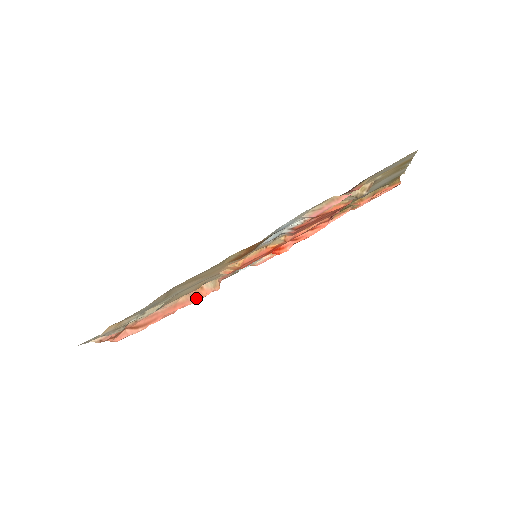
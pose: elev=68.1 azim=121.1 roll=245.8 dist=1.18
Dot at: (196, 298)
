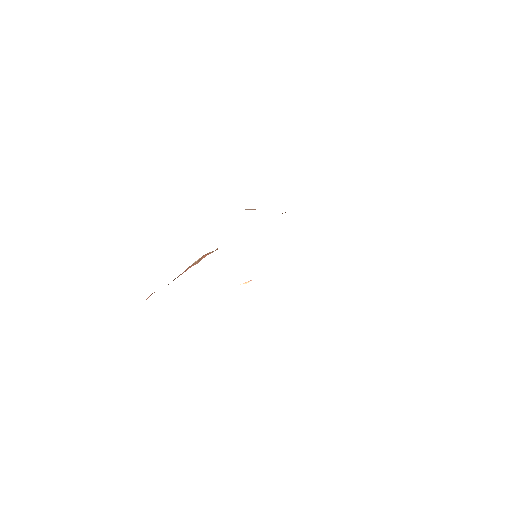
Dot at: occluded
